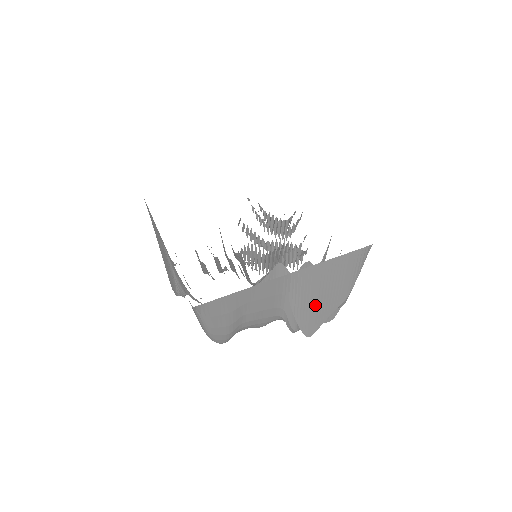
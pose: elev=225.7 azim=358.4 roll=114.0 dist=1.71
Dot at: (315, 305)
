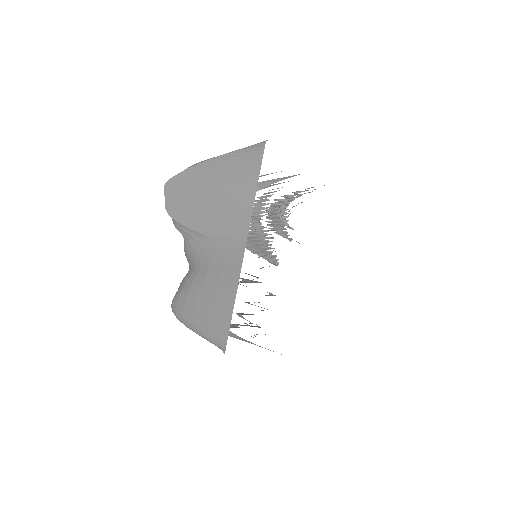
Dot at: occluded
